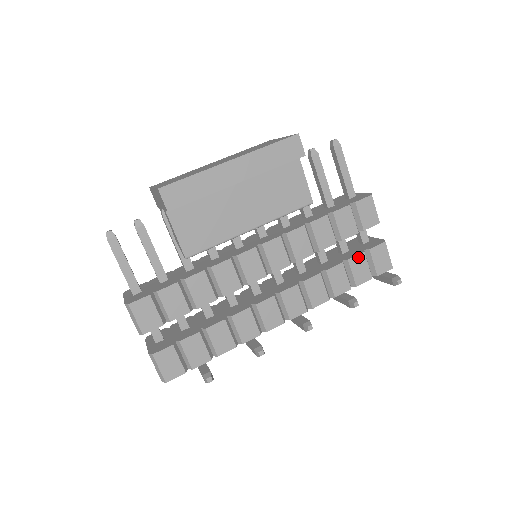
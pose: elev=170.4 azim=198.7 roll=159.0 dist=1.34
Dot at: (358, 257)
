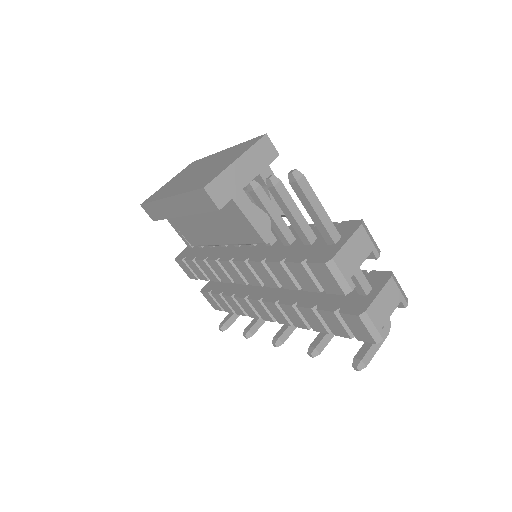
Dot at: (328, 313)
